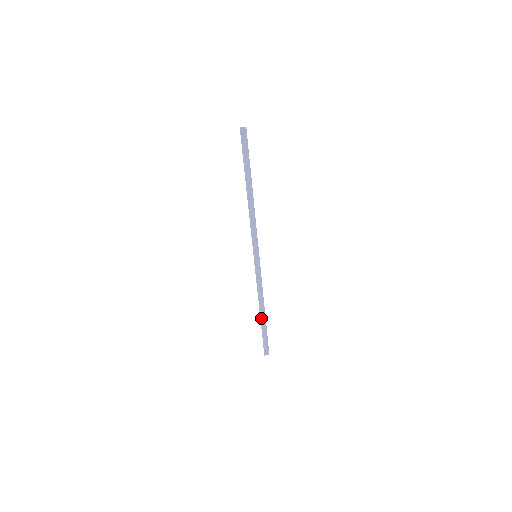
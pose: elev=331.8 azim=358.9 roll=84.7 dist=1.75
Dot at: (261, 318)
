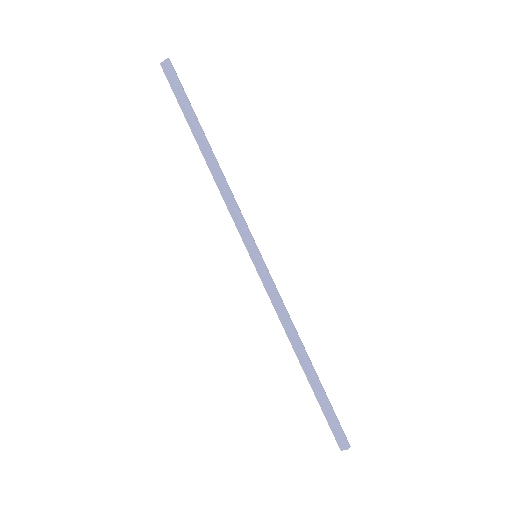
Dot at: (305, 372)
